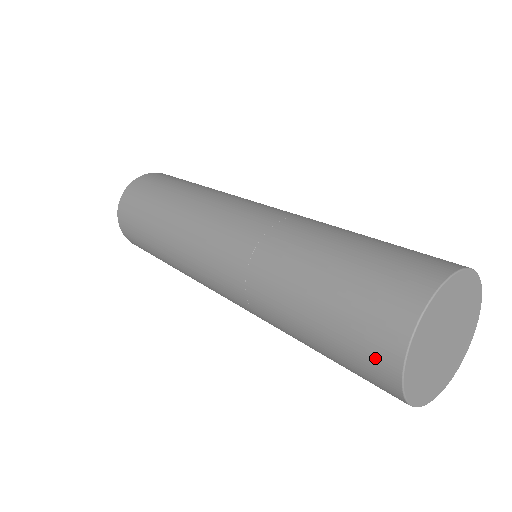
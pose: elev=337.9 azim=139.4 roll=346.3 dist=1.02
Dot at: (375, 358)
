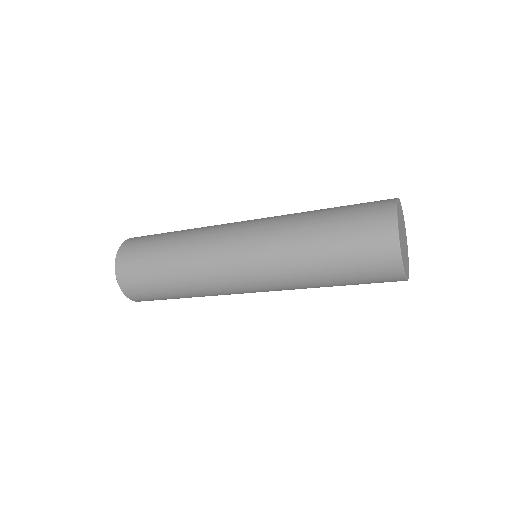
Dot at: (384, 262)
